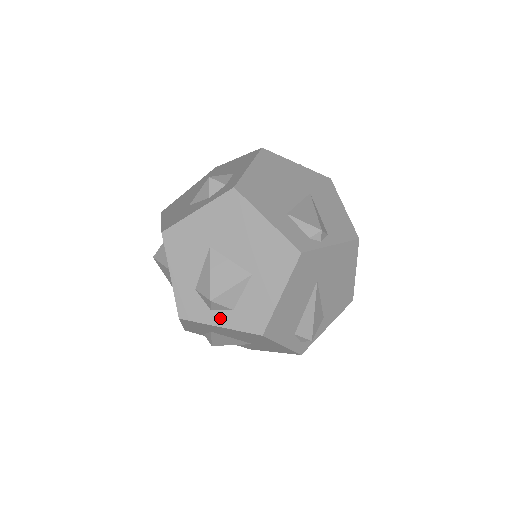
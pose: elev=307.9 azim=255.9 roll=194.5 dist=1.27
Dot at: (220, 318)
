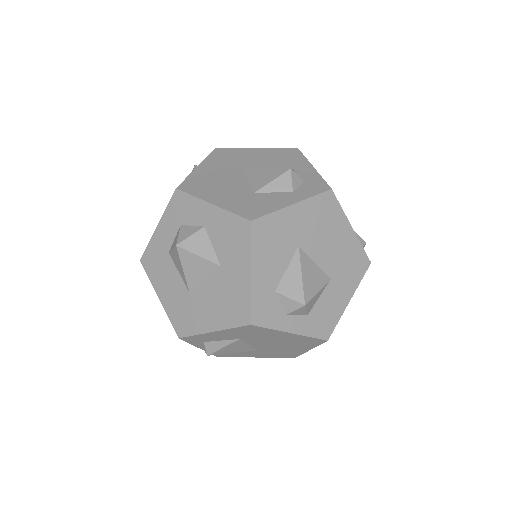
Dot at: (294, 324)
